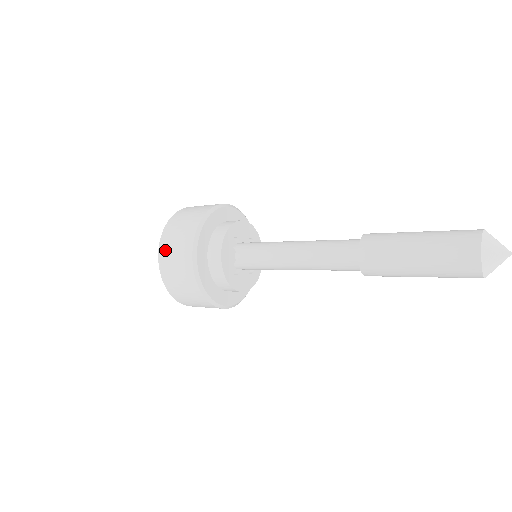
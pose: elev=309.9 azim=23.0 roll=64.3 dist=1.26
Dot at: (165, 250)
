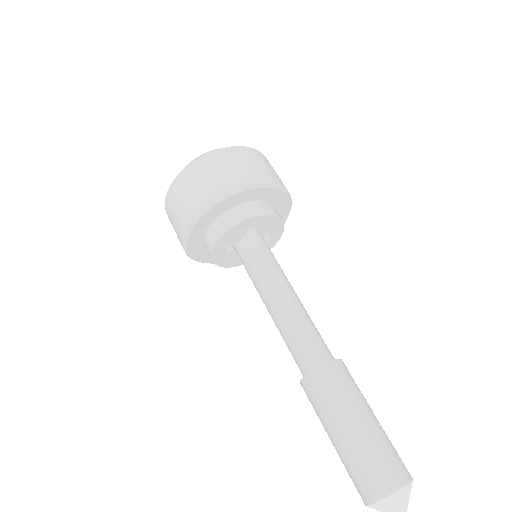
Dot at: (194, 171)
